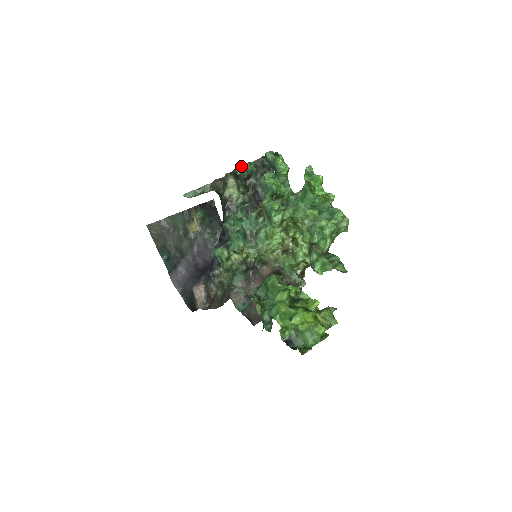
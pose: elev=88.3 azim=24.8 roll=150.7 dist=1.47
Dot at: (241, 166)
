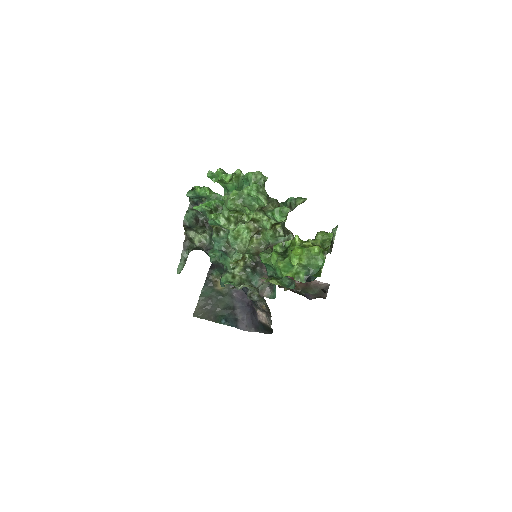
Dot at: (184, 219)
